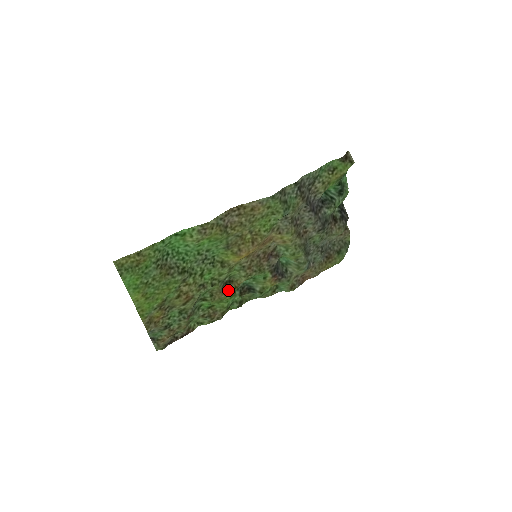
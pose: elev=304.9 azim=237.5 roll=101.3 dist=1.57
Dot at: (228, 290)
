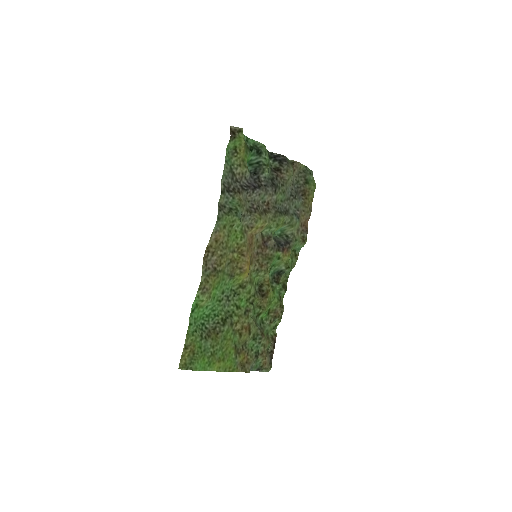
Dot at: (266, 292)
